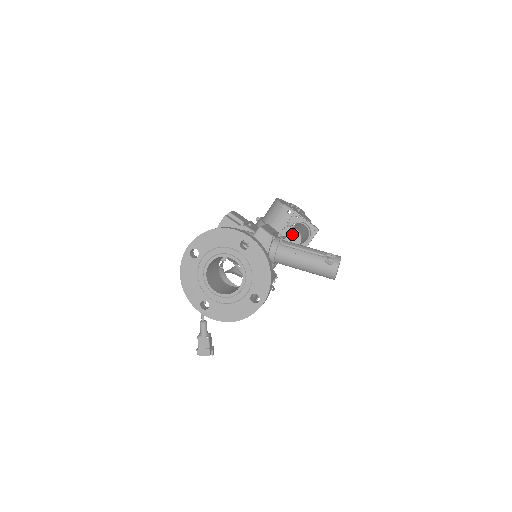
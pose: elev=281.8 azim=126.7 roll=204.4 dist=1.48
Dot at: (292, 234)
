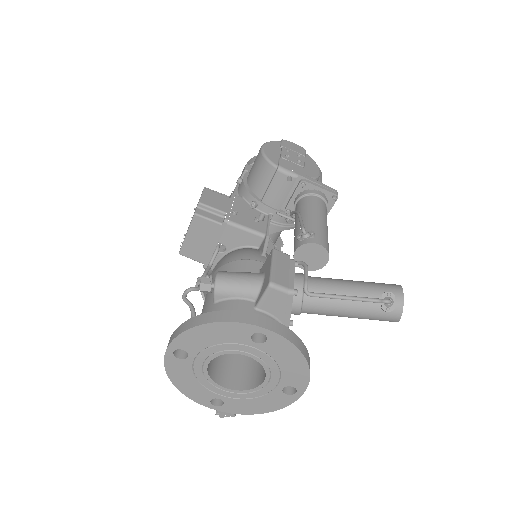
Dot at: (314, 251)
